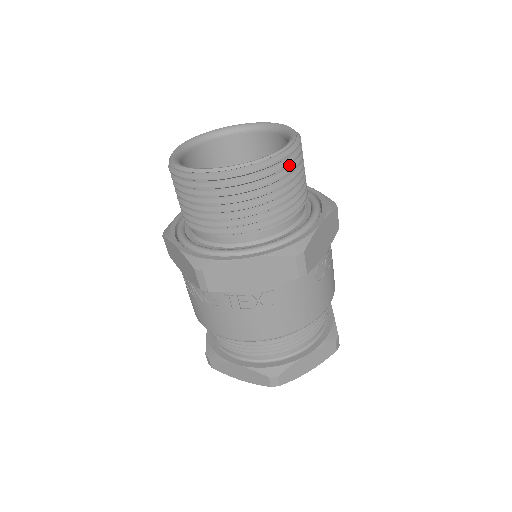
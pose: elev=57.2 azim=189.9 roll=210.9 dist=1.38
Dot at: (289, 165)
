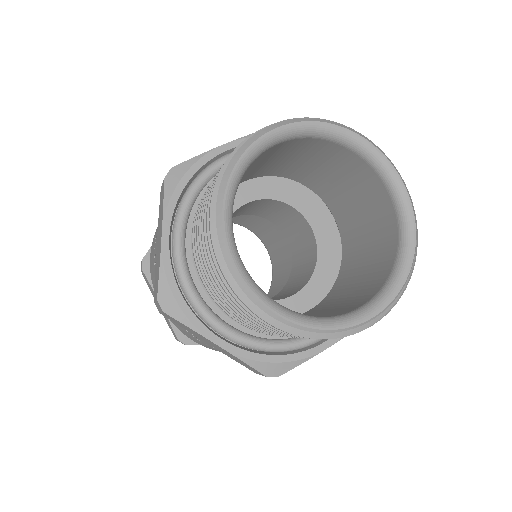
Dot at: occluded
